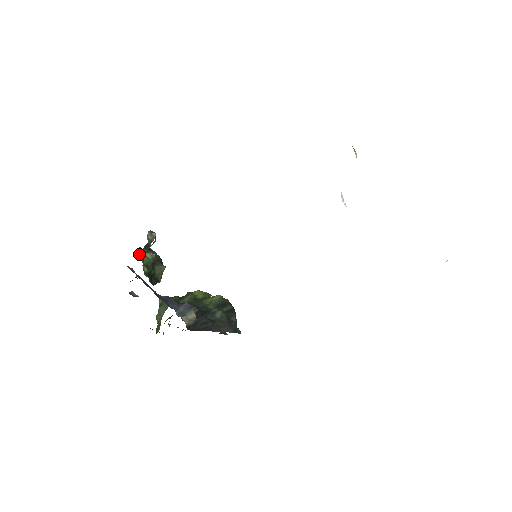
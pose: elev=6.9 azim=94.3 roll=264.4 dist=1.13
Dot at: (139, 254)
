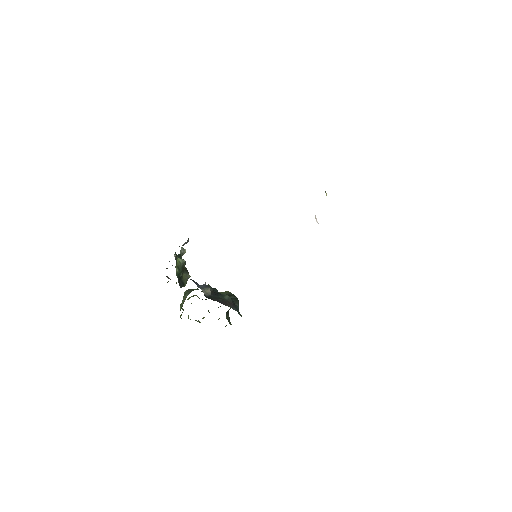
Dot at: (174, 256)
